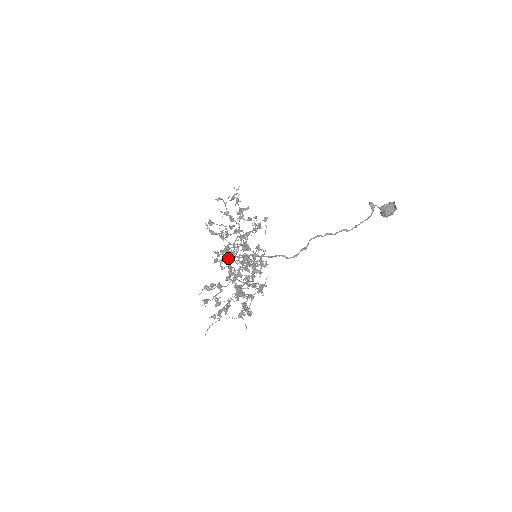
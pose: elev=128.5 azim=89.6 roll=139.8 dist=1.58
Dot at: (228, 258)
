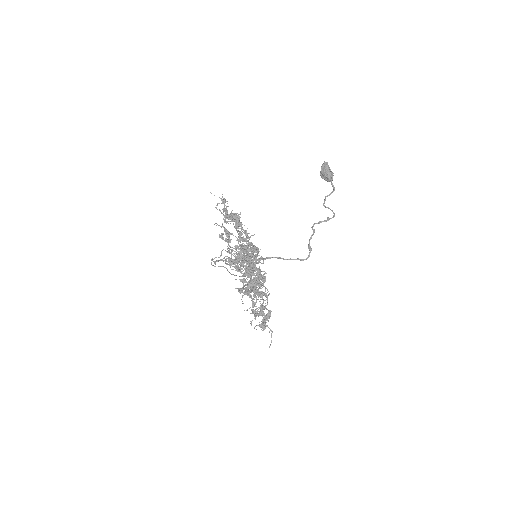
Dot at: (251, 276)
